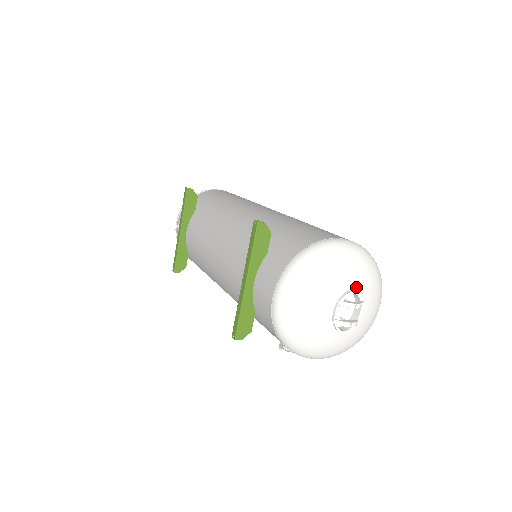
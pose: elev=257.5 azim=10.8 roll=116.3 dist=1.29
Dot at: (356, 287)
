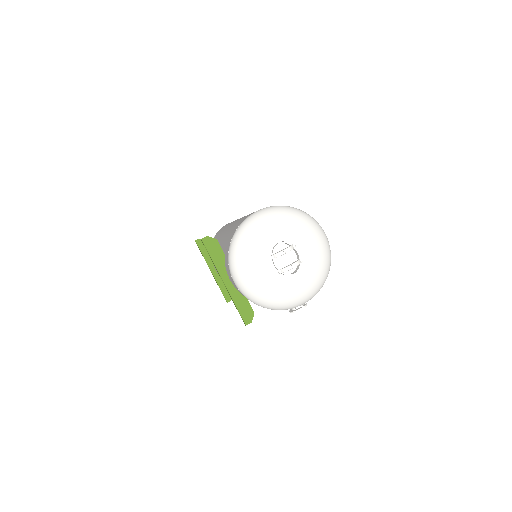
Dot at: (281, 238)
